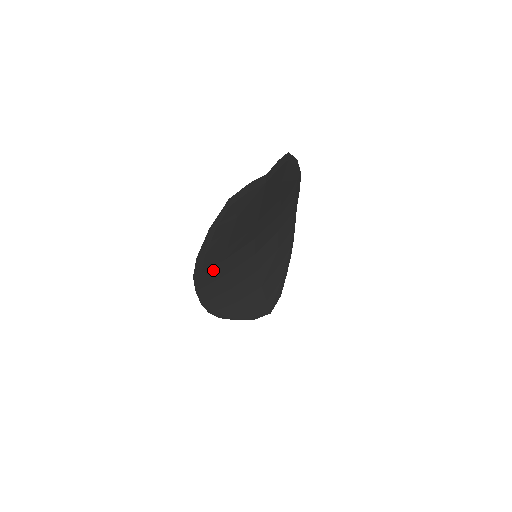
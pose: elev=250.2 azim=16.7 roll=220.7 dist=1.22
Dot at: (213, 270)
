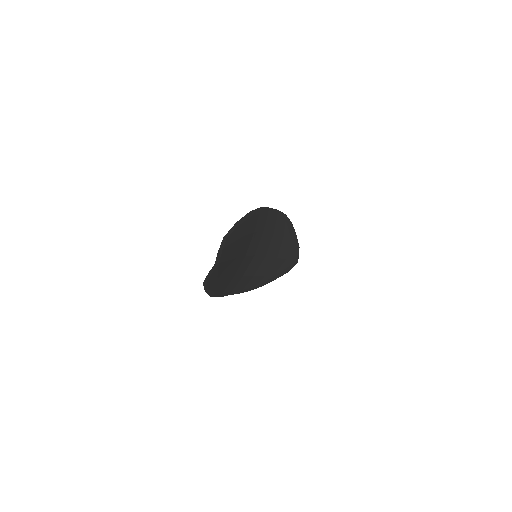
Dot at: (230, 285)
